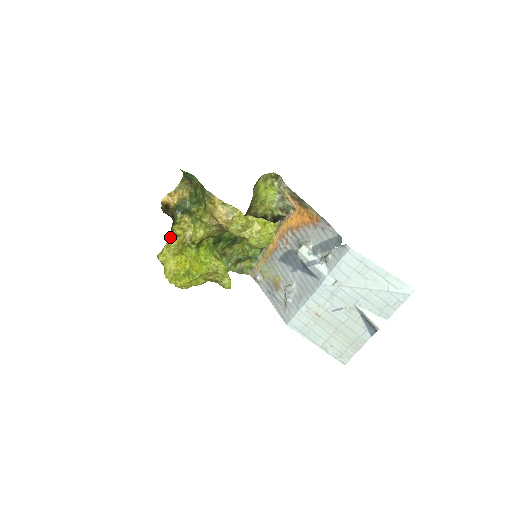
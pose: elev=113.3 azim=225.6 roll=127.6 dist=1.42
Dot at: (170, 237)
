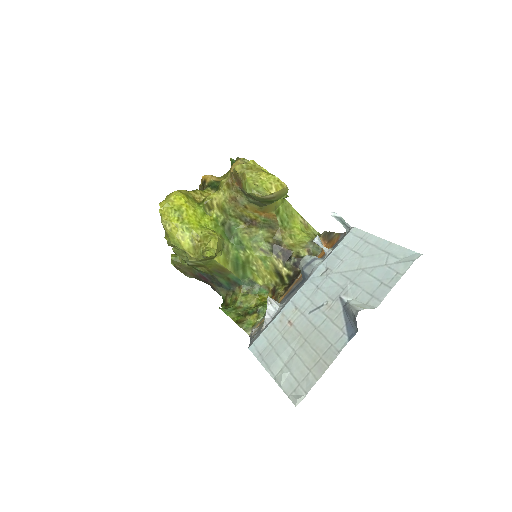
Dot at: occluded
